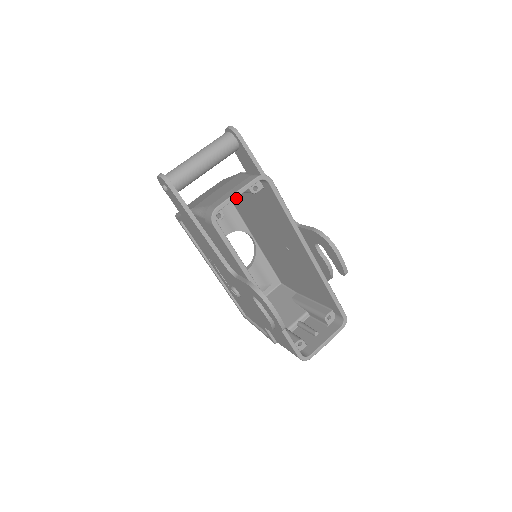
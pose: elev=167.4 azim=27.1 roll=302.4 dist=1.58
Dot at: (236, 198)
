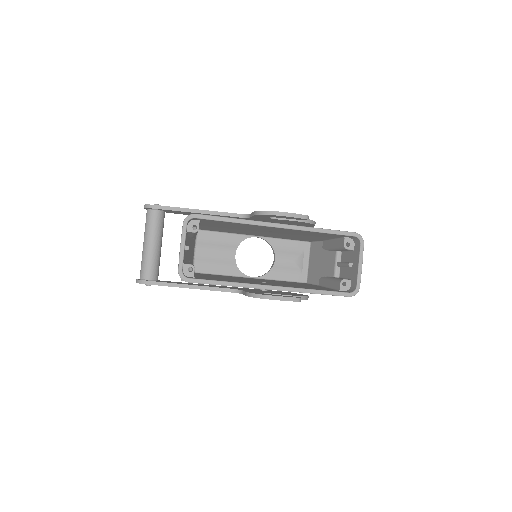
Dot at: (211, 229)
